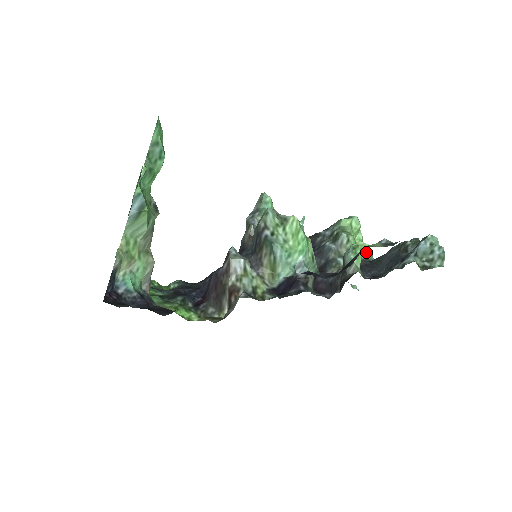
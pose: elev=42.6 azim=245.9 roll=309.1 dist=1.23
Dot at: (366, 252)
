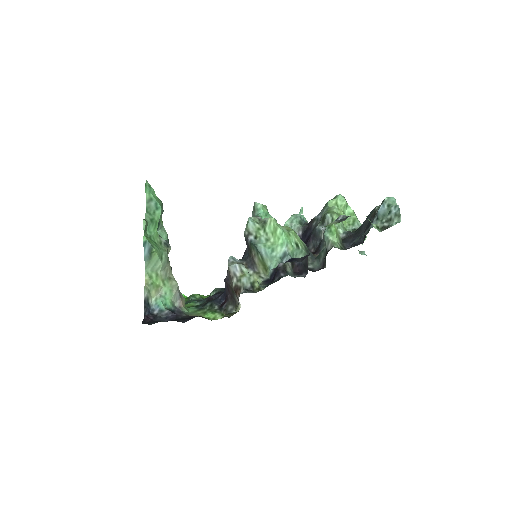
Dot at: (353, 224)
